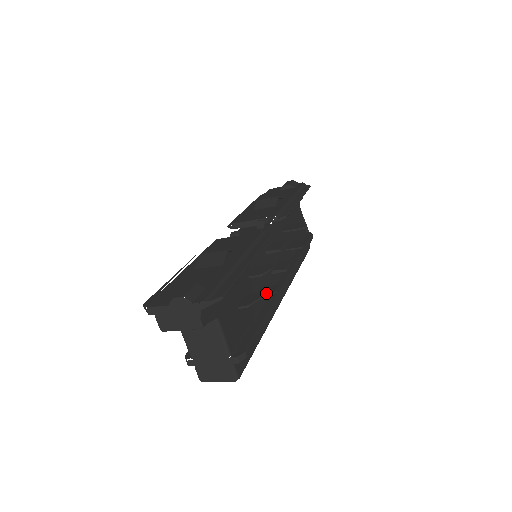
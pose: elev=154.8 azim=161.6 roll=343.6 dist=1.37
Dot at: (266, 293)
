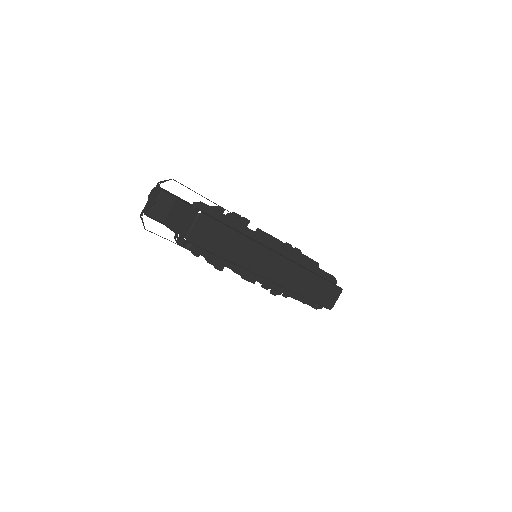
Dot at: occluded
